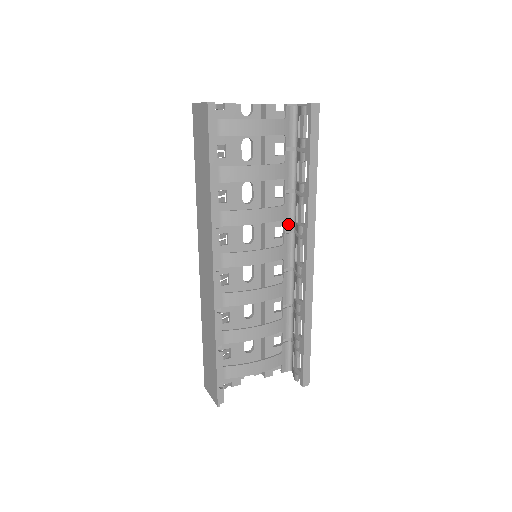
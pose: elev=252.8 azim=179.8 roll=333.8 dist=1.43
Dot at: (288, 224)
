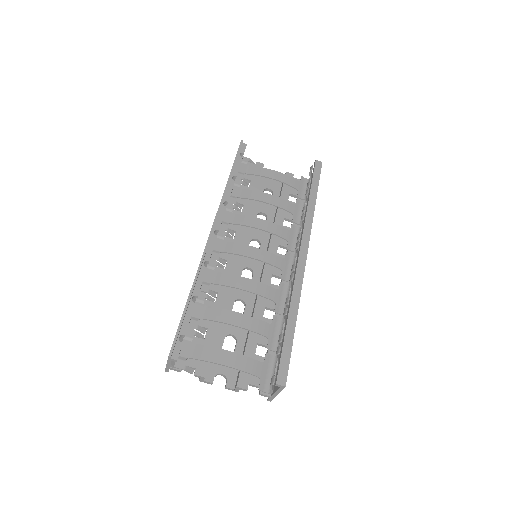
Dot at: (292, 247)
